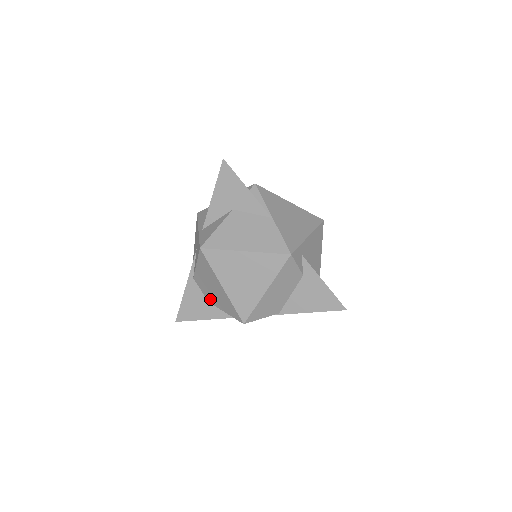
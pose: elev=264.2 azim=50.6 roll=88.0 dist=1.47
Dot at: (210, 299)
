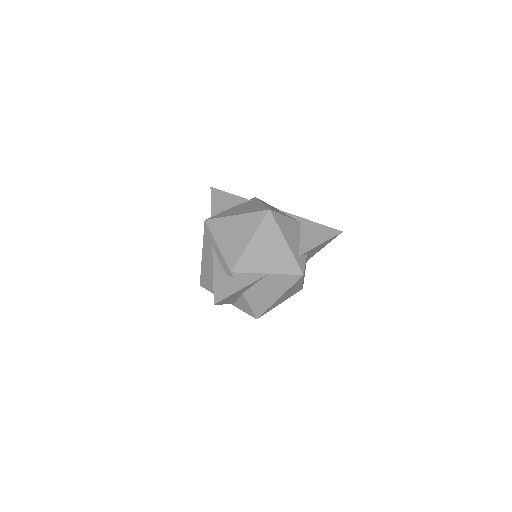
Dot at: occluded
